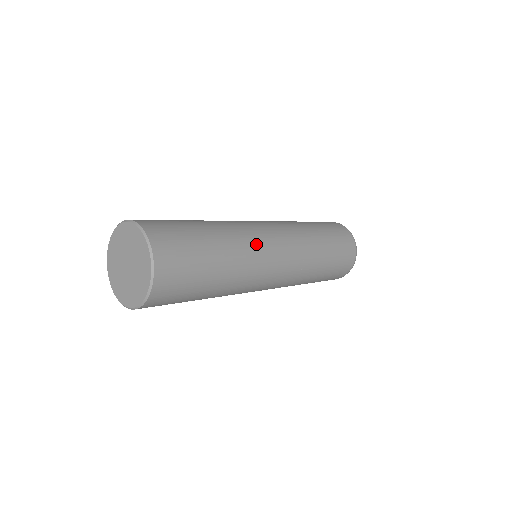
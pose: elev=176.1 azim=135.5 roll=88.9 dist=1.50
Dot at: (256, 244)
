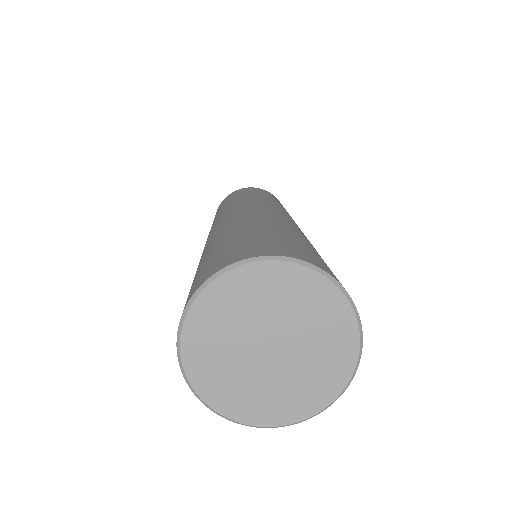
Dot at: occluded
